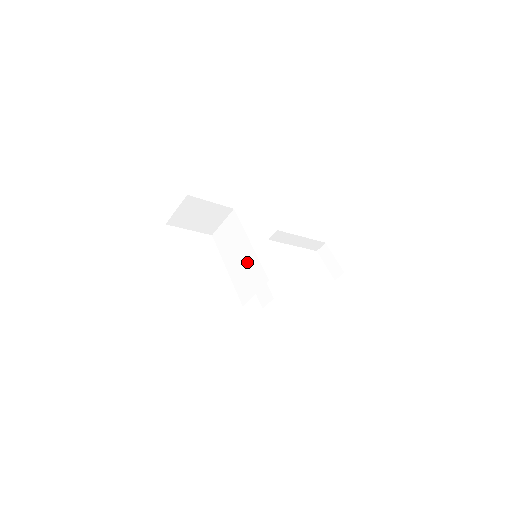
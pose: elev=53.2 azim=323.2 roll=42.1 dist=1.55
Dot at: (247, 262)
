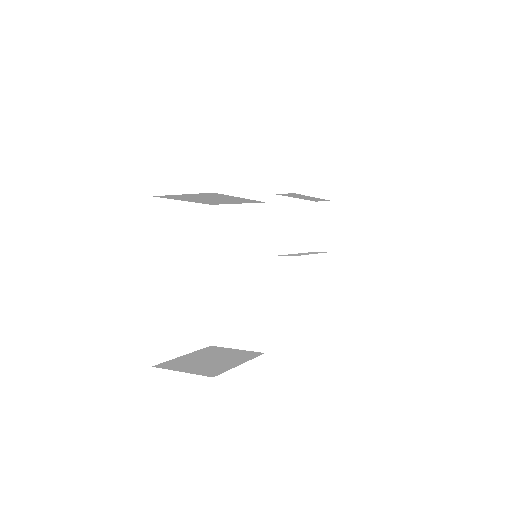
Dot at: (246, 298)
